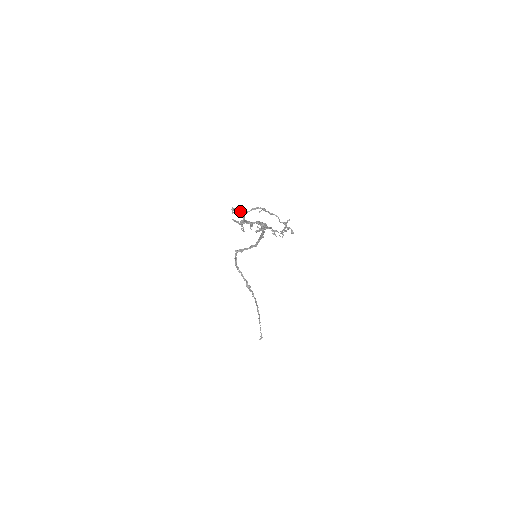
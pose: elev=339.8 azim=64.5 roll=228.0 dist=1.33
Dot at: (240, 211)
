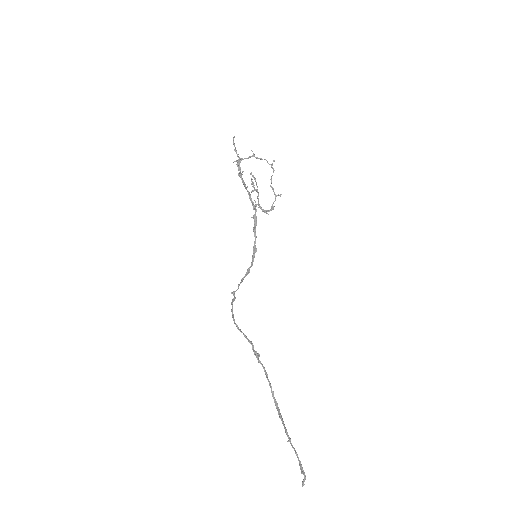
Dot at: (237, 154)
